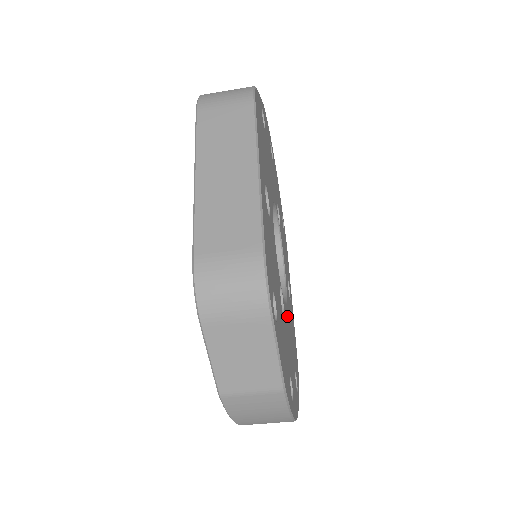
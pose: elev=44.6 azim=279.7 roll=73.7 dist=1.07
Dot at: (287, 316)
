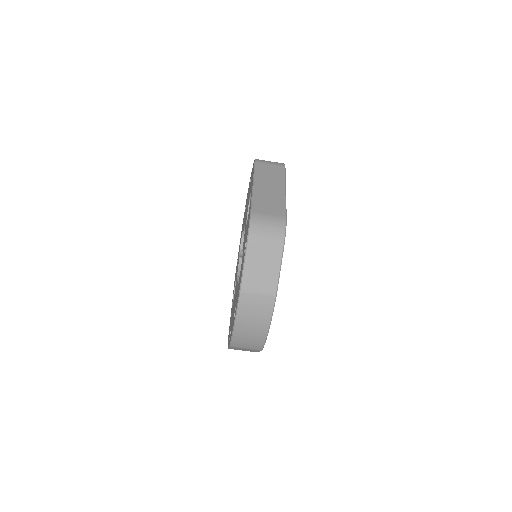
Dot at: occluded
